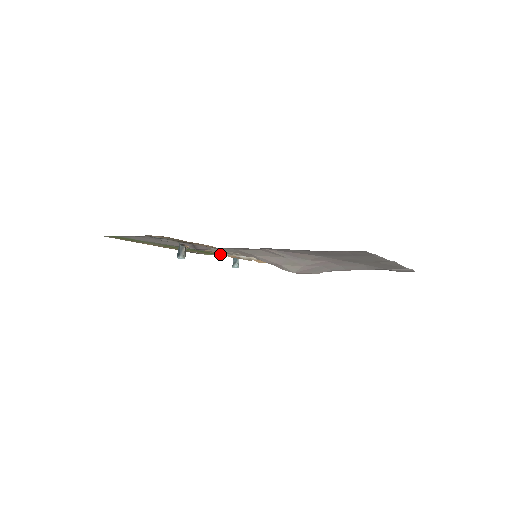
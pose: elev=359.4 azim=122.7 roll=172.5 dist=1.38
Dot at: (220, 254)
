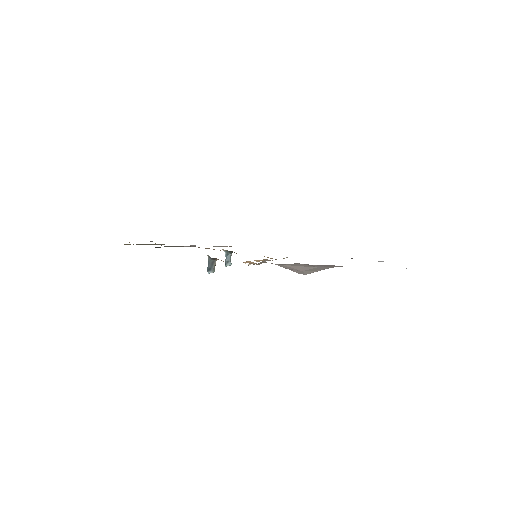
Dot at: occluded
